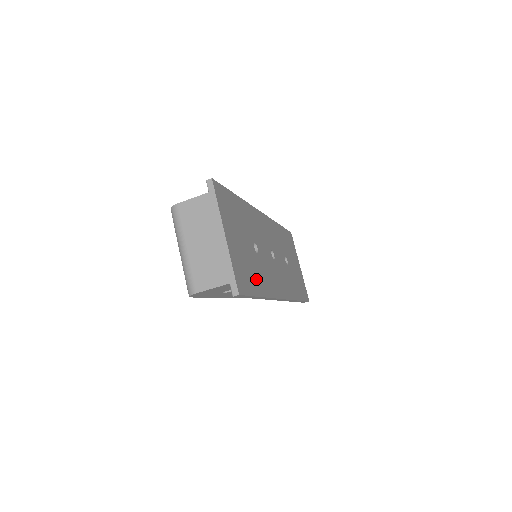
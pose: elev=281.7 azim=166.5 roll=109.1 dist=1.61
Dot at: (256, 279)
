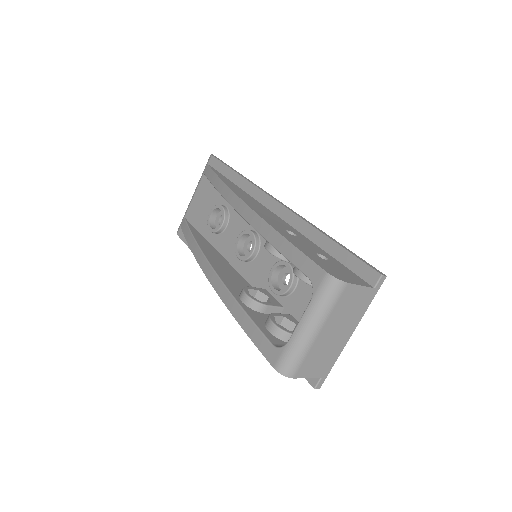
Dot at: occluded
